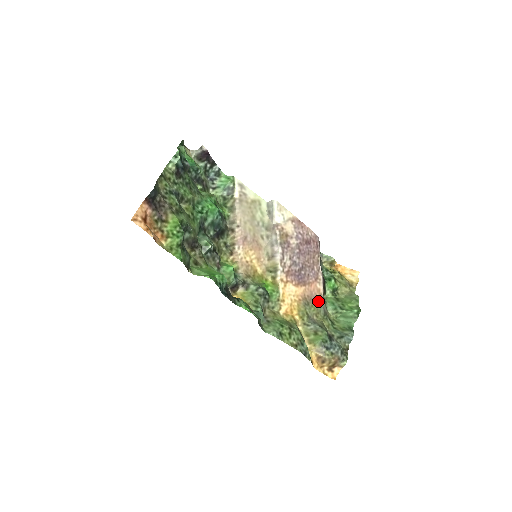
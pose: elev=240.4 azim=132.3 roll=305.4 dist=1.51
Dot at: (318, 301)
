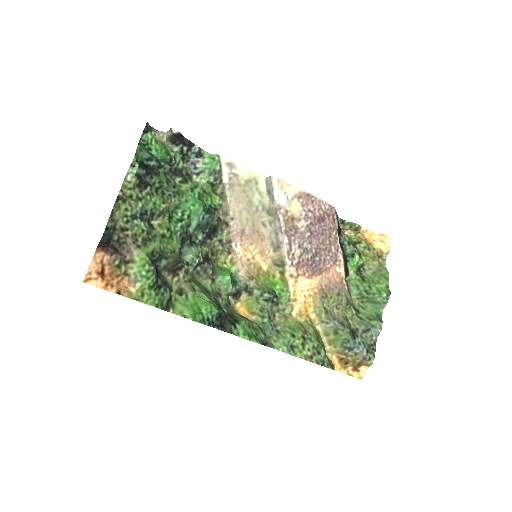
Dot at: (338, 289)
